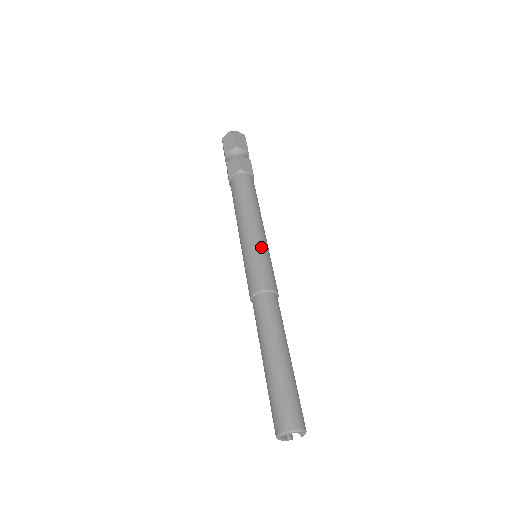
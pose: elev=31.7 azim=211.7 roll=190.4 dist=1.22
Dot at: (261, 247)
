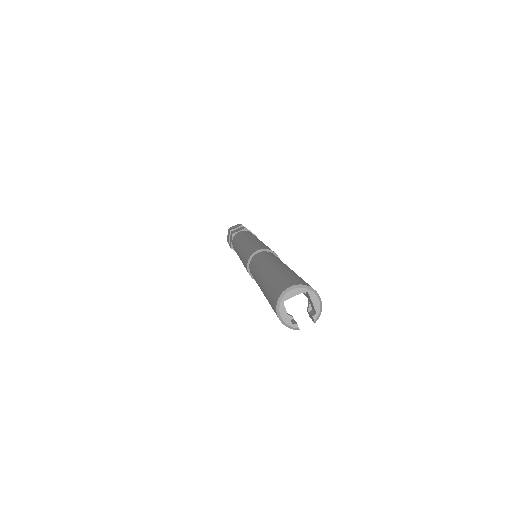
Dot at: occluded
